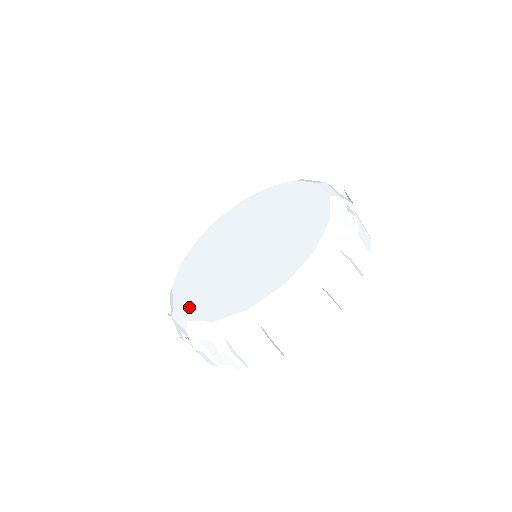
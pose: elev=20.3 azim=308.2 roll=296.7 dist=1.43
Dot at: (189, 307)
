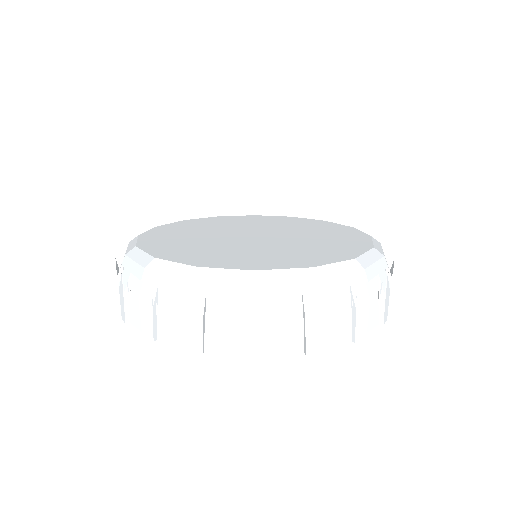
Dot at: (190, 259)
